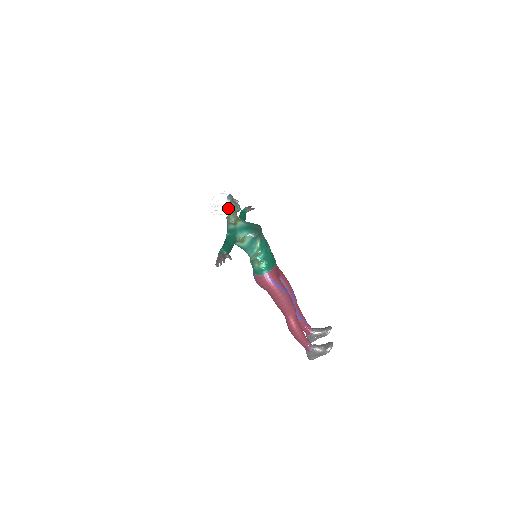
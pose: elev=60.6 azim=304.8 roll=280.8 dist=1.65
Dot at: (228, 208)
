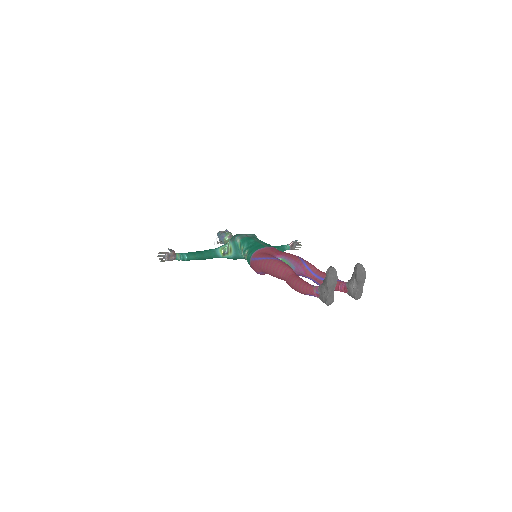
Dot at: (220, 239)
